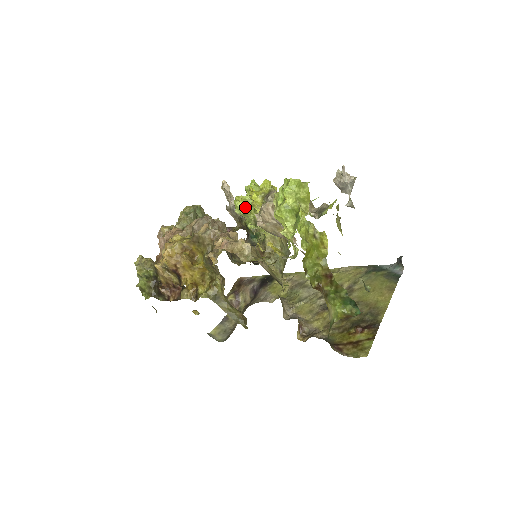
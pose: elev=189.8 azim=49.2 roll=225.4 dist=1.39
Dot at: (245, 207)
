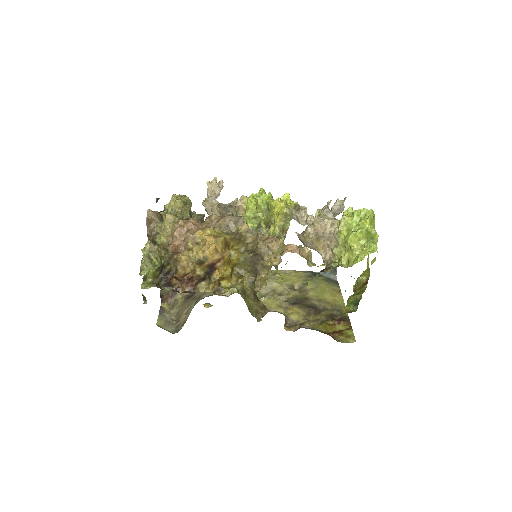
Dot at: (257, 211)
